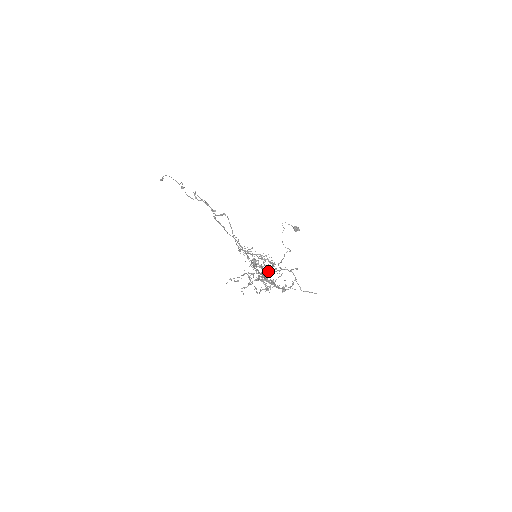
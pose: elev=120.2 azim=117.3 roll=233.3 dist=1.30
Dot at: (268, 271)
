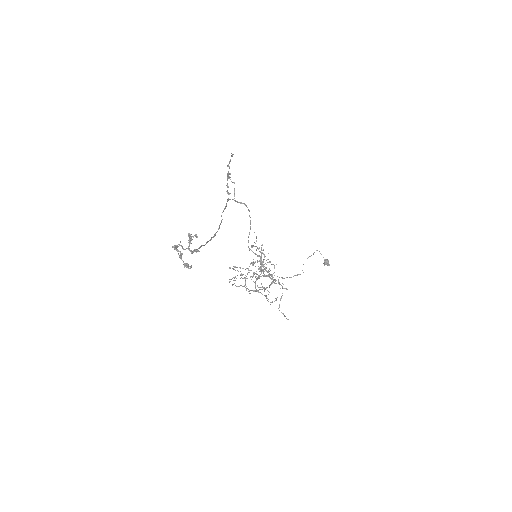
Dot at: (180, 242)
